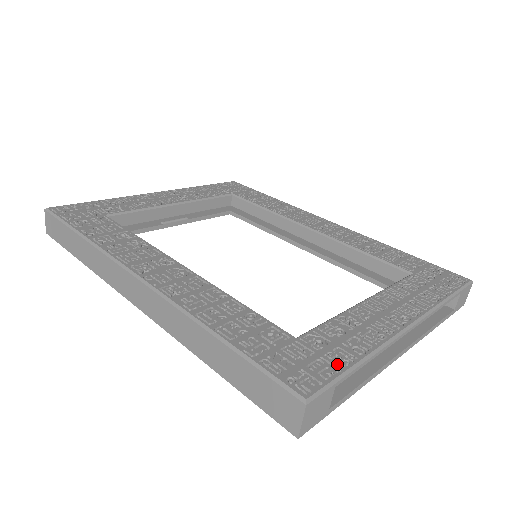
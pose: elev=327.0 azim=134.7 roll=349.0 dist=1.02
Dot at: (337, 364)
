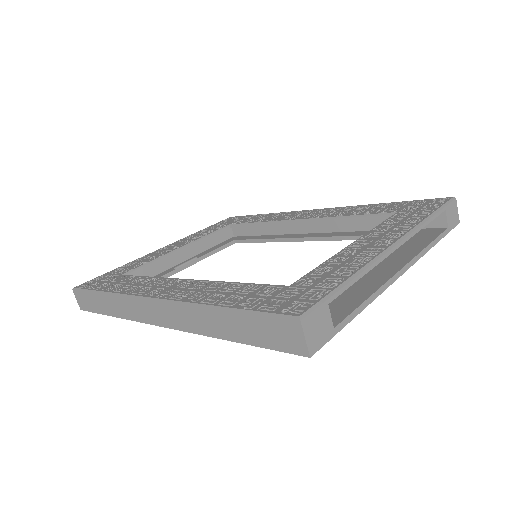
Dot at: (326, 288)
